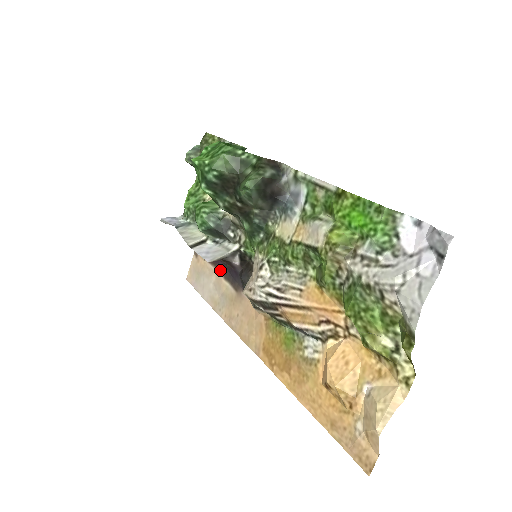
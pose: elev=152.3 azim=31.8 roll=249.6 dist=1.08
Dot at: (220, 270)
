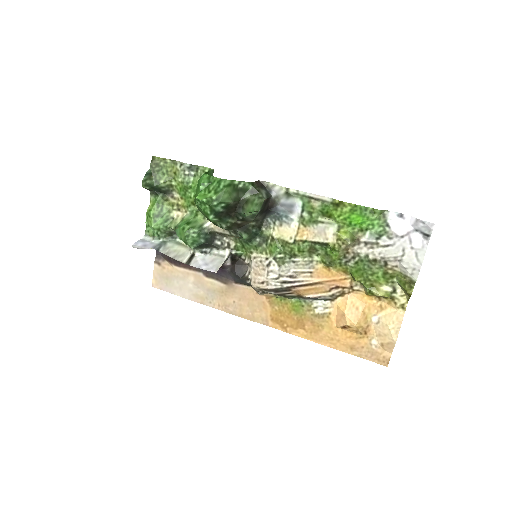
Dot at: (198, 271)
